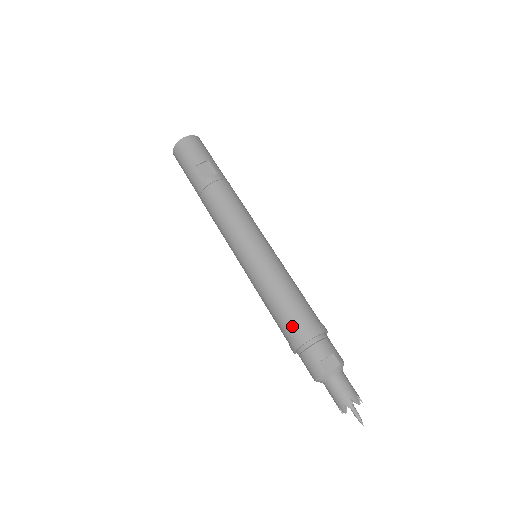
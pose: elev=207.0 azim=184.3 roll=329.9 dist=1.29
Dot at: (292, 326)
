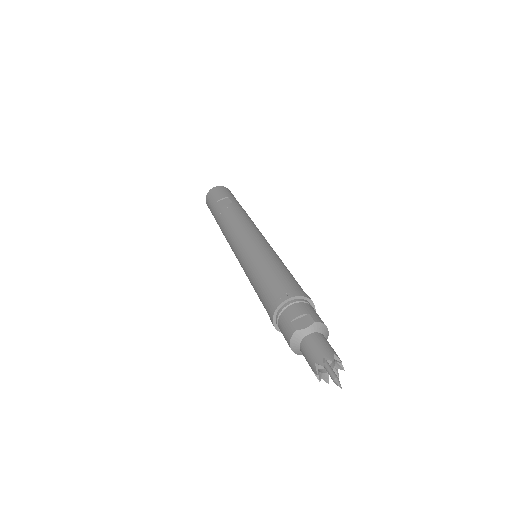
Dot at: (269, 295)
